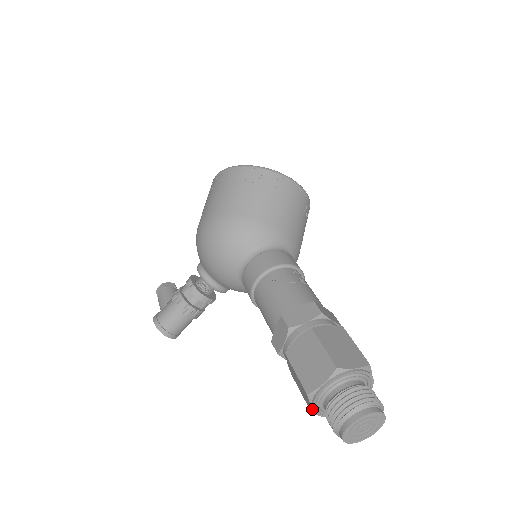
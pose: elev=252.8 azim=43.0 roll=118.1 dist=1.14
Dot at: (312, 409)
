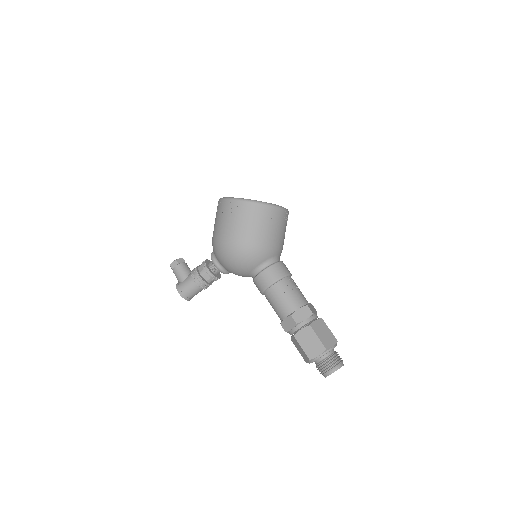
Dot at: occluded
